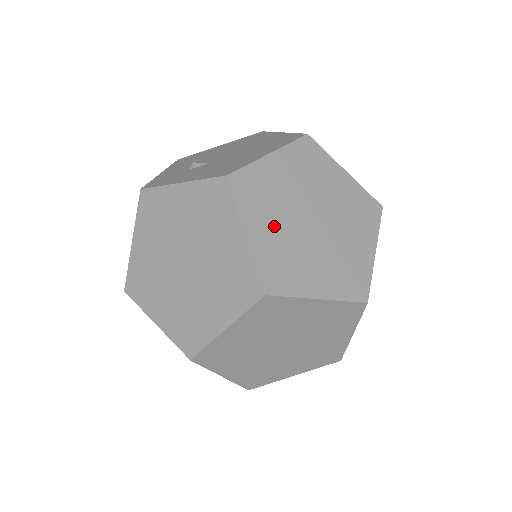
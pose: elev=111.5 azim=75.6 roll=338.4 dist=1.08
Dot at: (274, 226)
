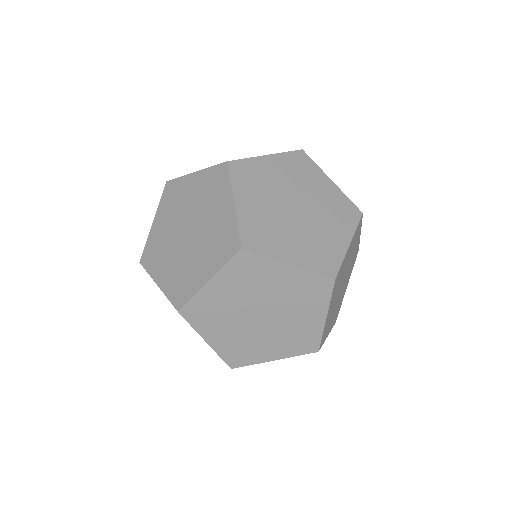
Dot at: (260, 203)
